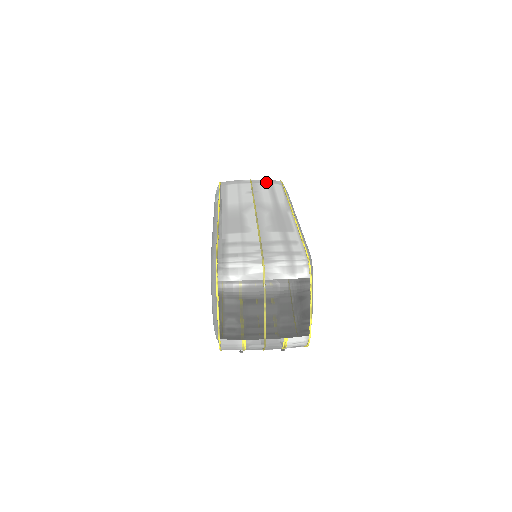
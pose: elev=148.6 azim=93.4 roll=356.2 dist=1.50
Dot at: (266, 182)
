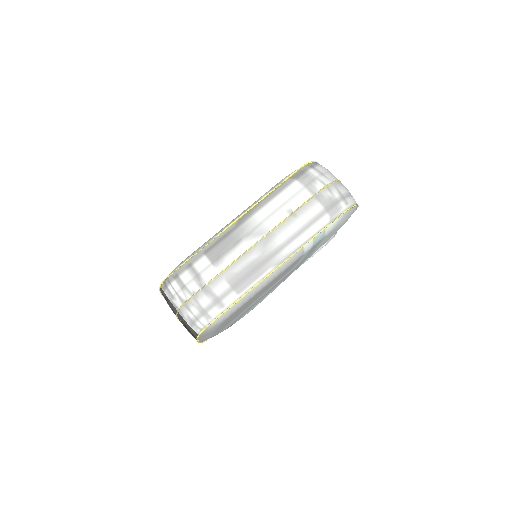
Dot at: (325, 206)
